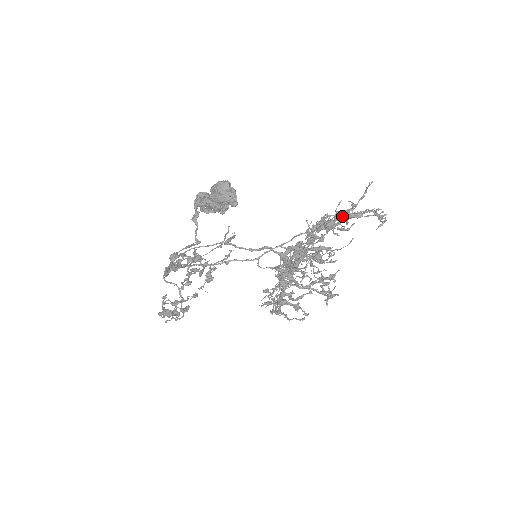
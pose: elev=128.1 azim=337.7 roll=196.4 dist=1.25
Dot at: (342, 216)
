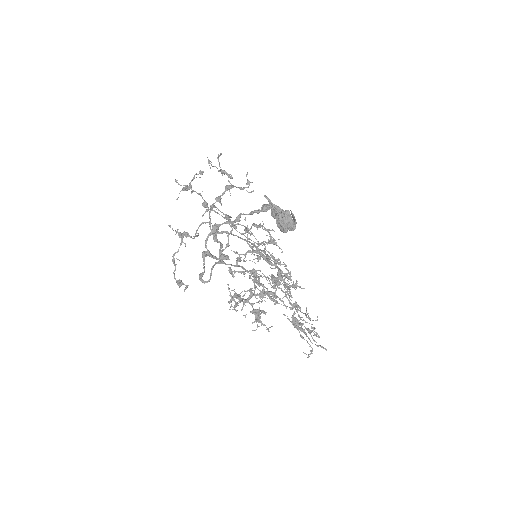
Dot at: (302, 337)
